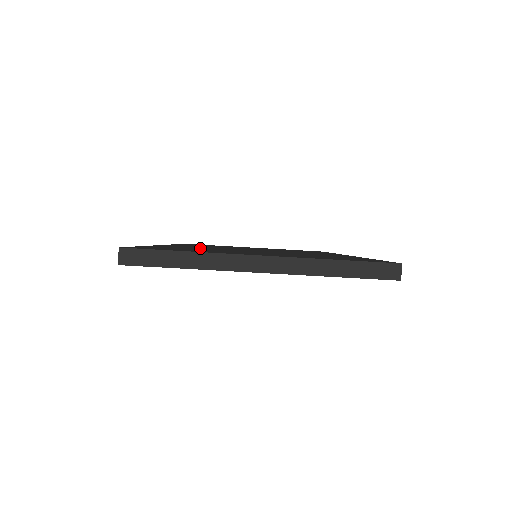
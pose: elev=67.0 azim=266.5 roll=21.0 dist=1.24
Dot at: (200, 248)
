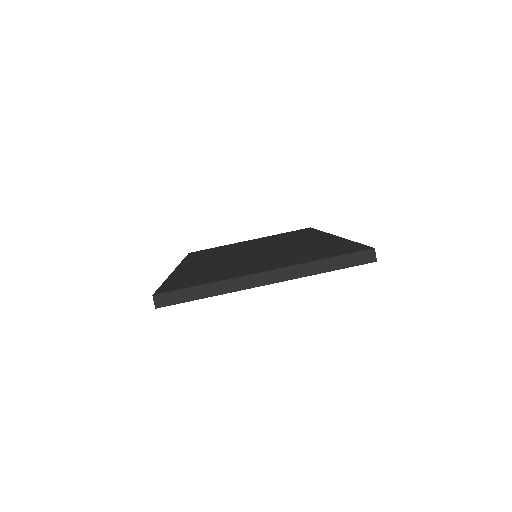
Dot at: (210, 267)
